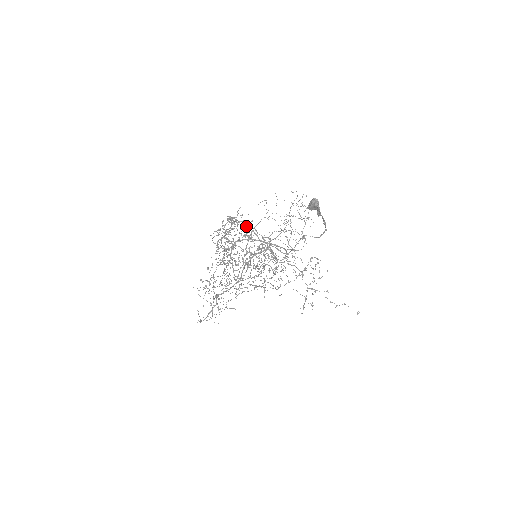
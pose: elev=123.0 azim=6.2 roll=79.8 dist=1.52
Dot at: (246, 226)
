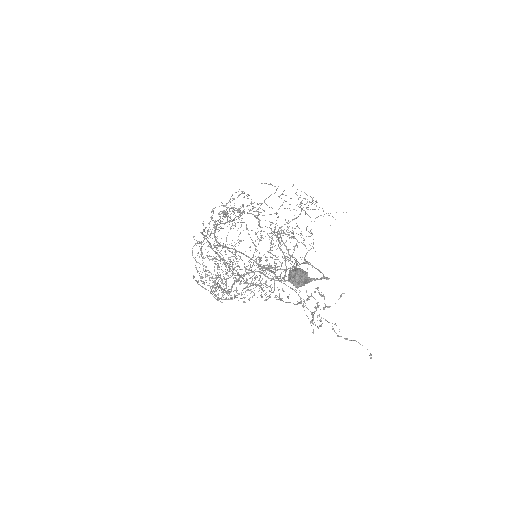
Dot at: (227, 249)
